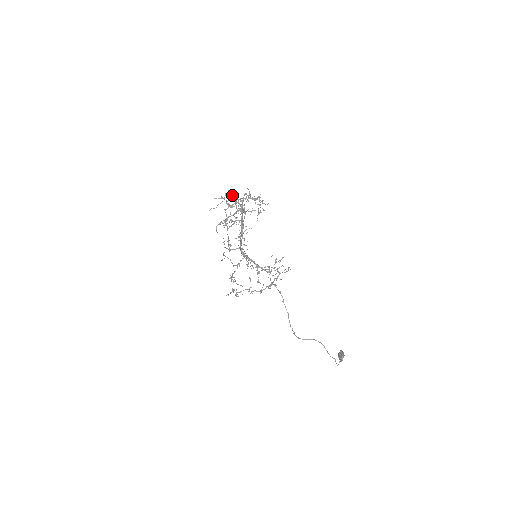
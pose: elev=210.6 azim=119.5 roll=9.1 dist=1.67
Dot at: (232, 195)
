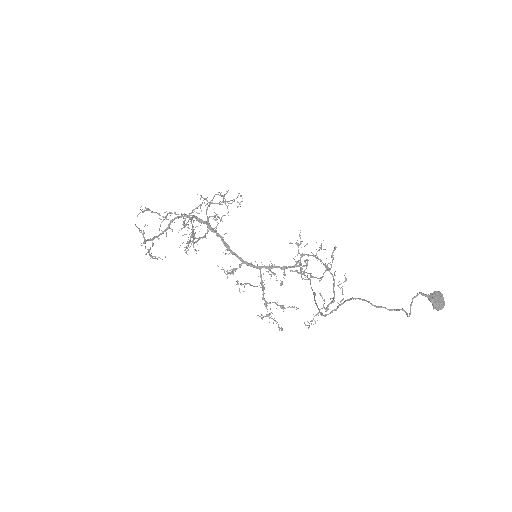
Dot at: (171, 213)
